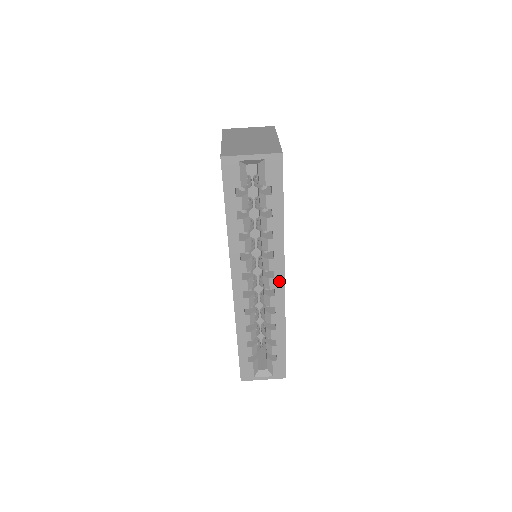
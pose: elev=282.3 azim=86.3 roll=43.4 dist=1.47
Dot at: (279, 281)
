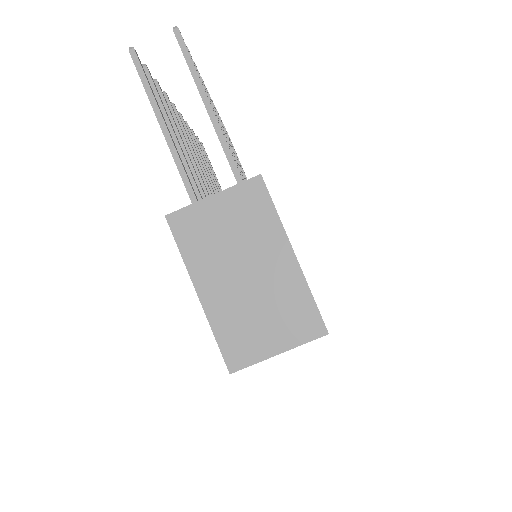
Dot at: occluded
